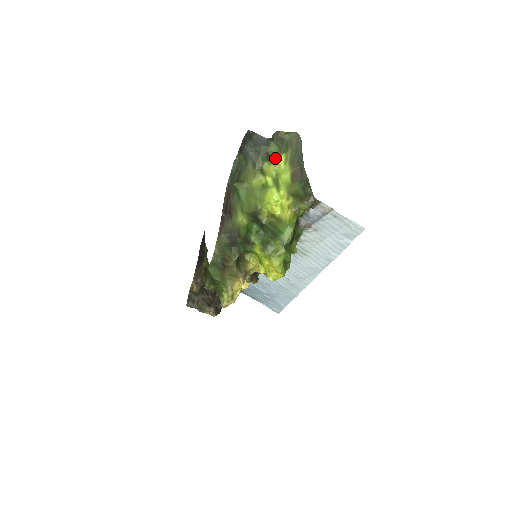
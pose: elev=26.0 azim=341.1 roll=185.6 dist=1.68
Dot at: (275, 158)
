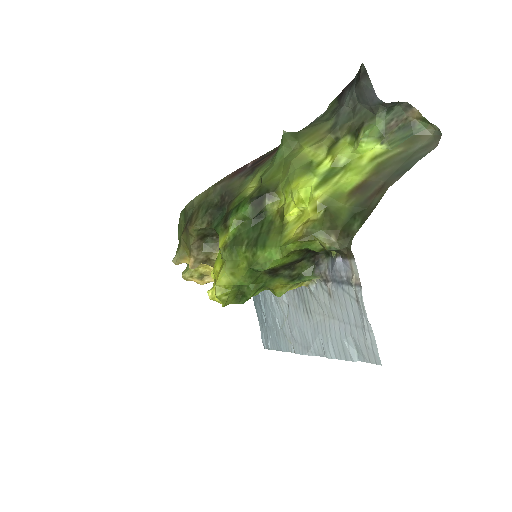
Dot at: (364, 139)
